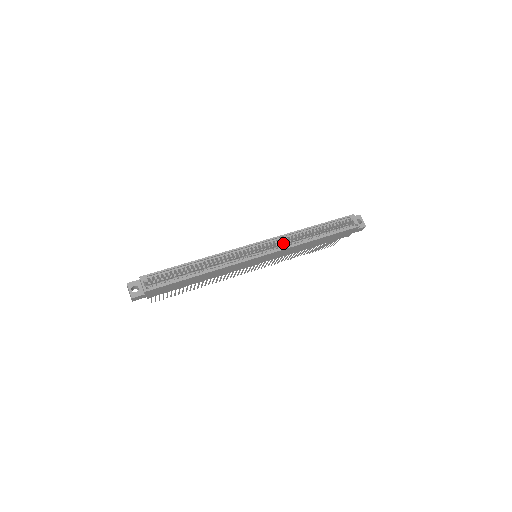
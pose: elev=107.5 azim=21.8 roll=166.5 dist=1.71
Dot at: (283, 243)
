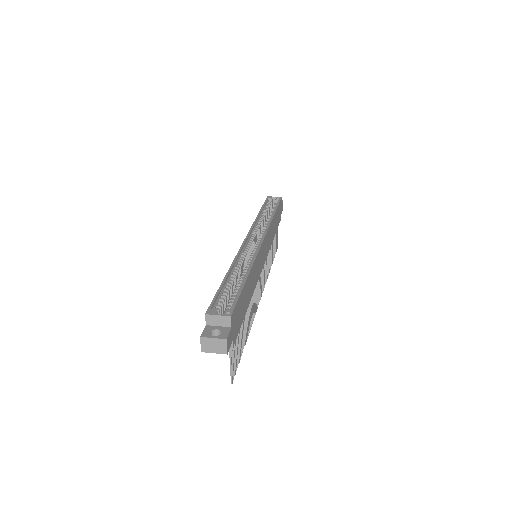
Dot at: (258, 236)
